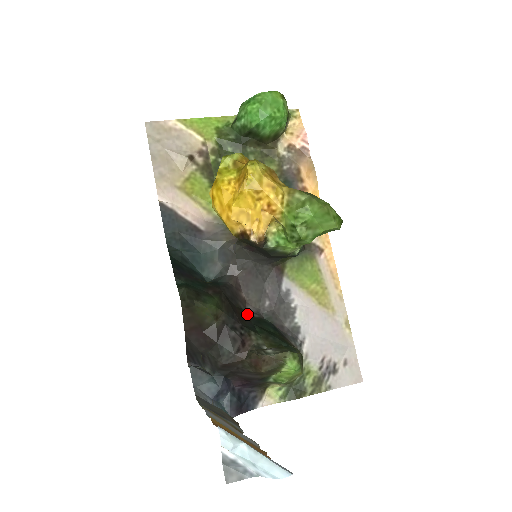
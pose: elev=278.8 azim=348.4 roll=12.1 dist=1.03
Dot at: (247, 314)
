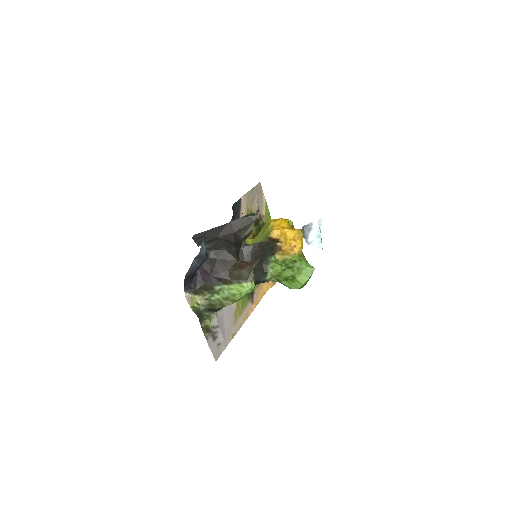
Dot at: occluded
